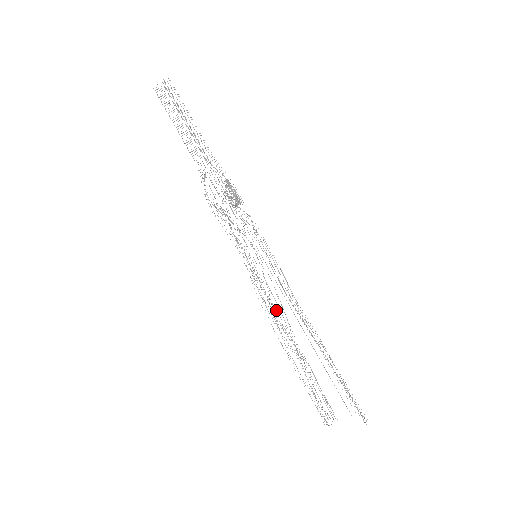
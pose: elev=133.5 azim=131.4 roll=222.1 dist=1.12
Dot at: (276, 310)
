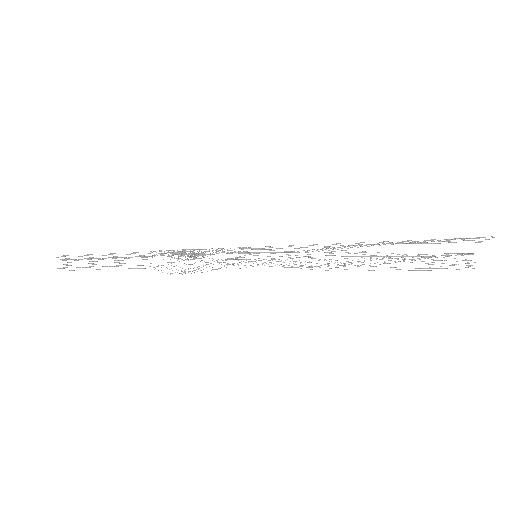
Dot at: occluded
